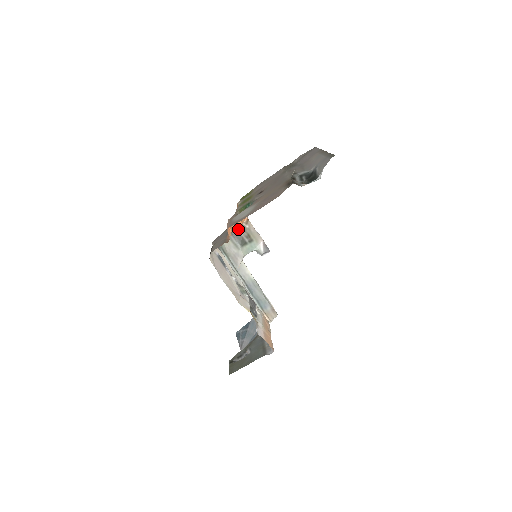
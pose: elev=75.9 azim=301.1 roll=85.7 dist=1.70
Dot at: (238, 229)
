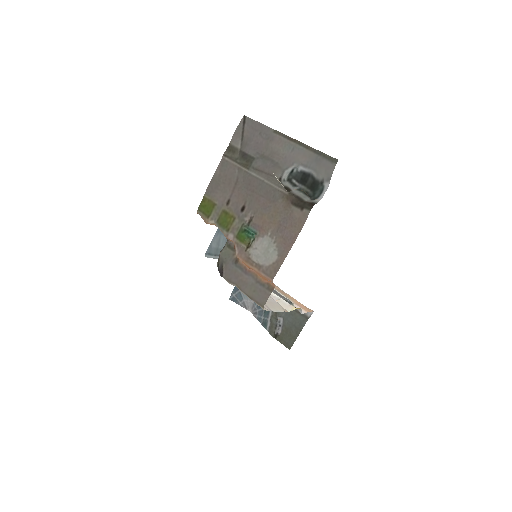
Dot at: (225, 245)
